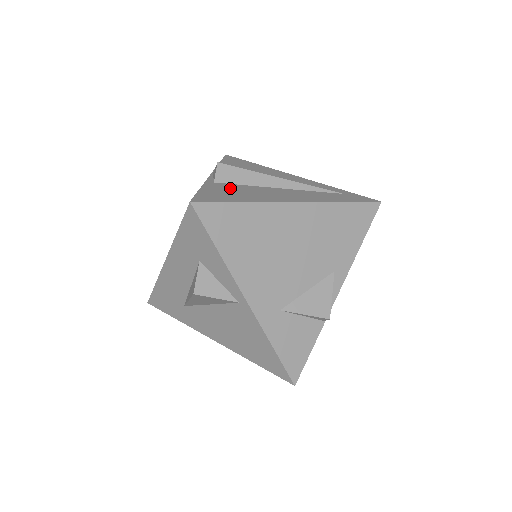
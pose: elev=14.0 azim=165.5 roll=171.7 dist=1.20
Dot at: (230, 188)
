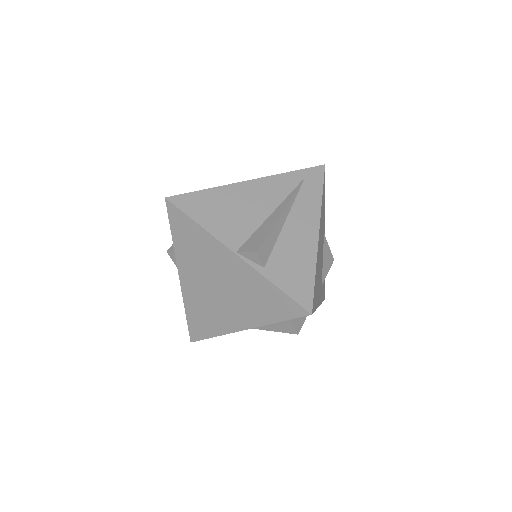
Dot at: (282, 264)
